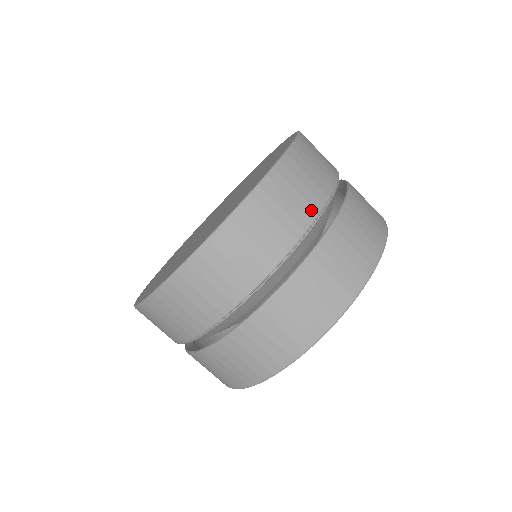
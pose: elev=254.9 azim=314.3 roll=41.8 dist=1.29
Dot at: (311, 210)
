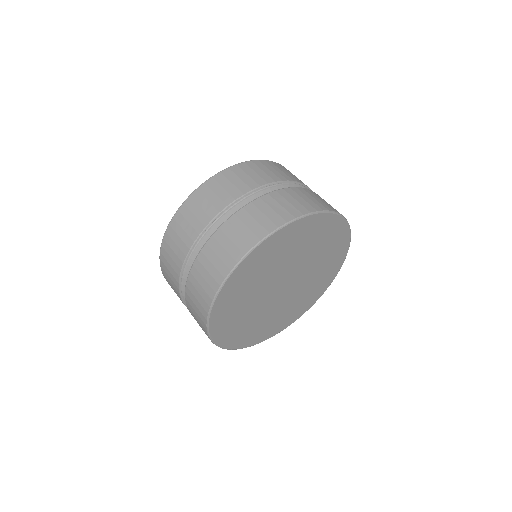
Dot at: (288, 178)
